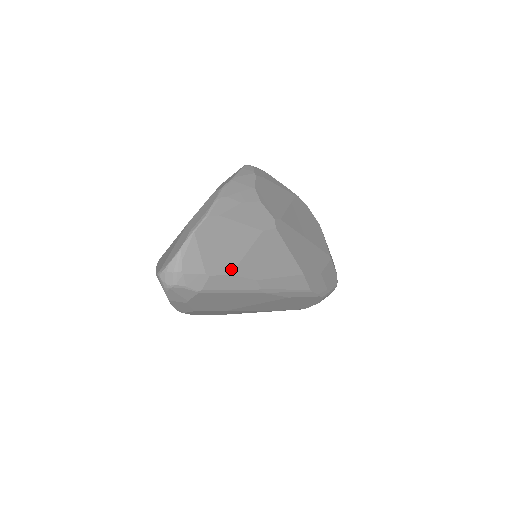
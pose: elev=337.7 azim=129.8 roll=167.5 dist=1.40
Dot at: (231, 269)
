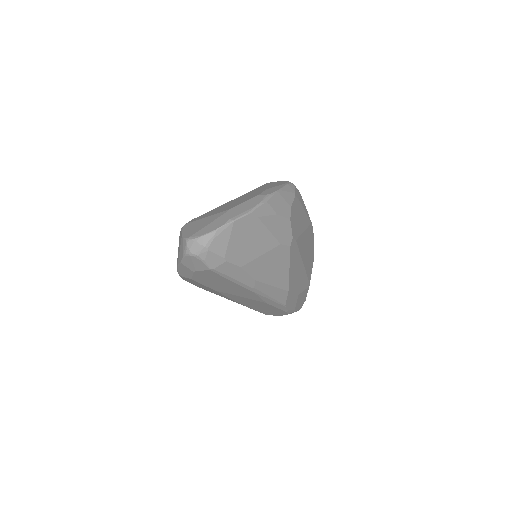
Dot at: (243, 263)
